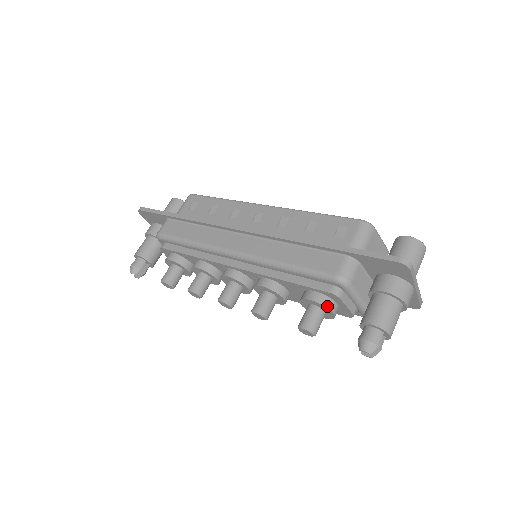
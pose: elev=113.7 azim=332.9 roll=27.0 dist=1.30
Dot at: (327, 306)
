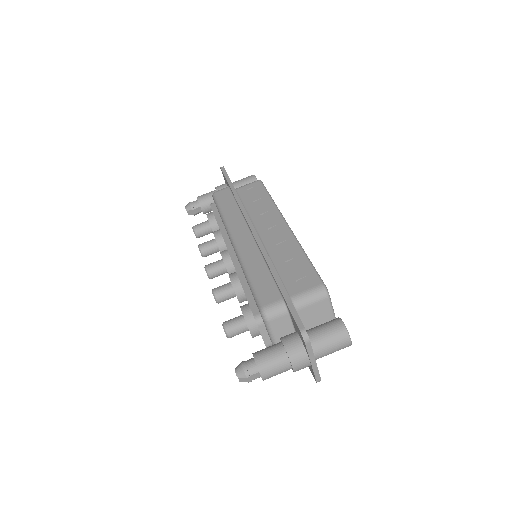
Dot at: (248, 324)
